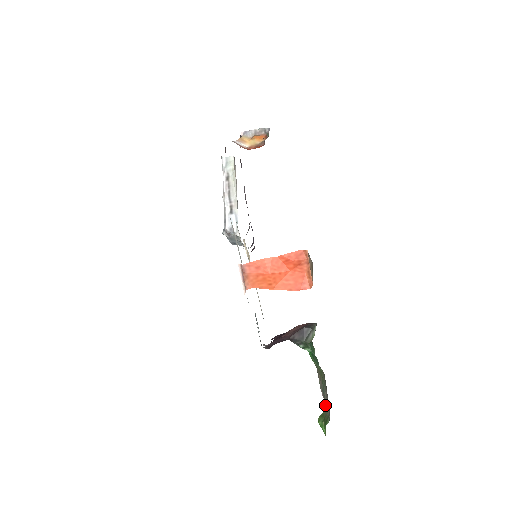
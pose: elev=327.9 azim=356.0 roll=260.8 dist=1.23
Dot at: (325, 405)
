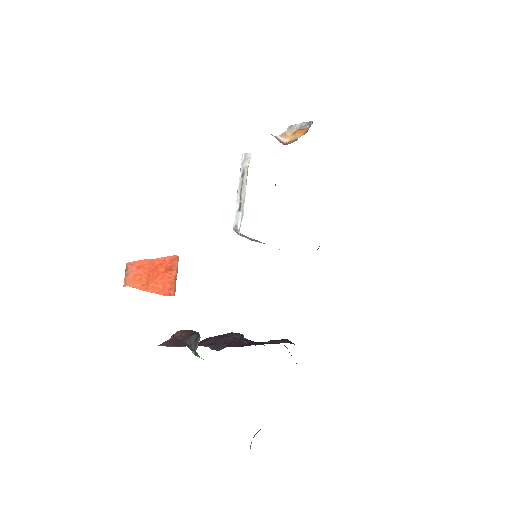
Dot at: occluded
